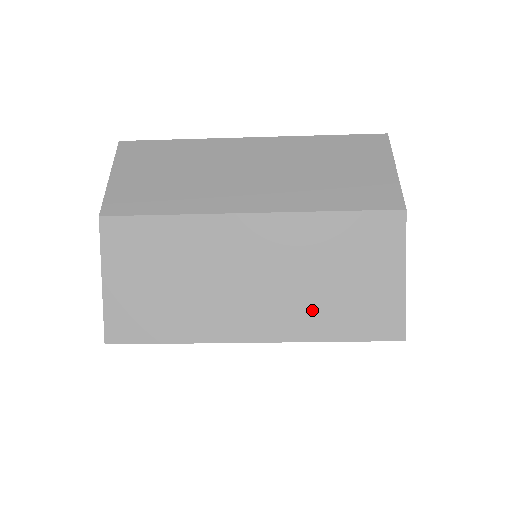
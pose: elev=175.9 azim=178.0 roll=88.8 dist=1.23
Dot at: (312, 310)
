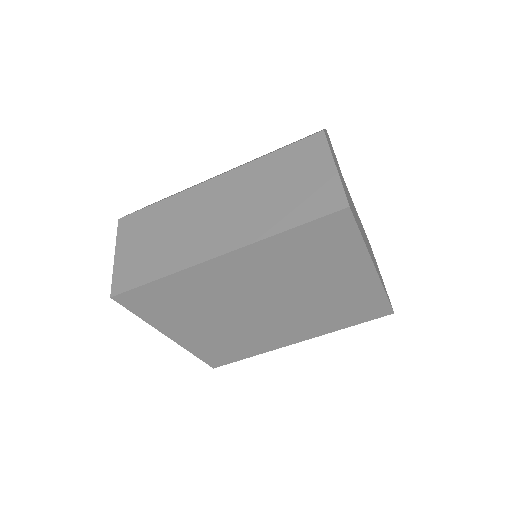
Dot at: (264, 216)
